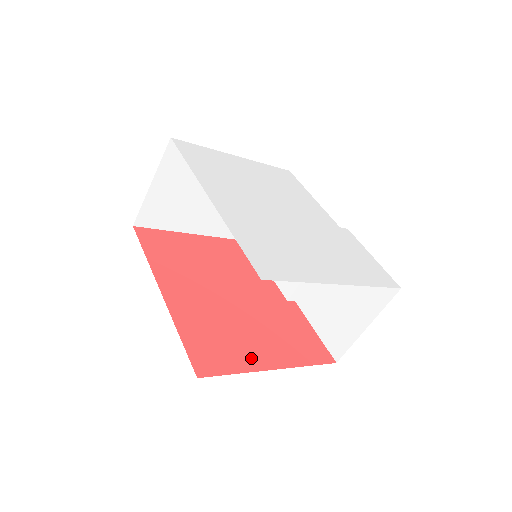
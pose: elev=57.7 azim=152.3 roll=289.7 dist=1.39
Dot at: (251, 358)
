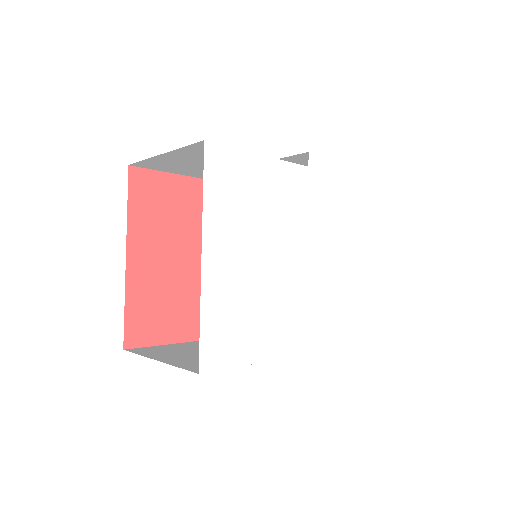
Dot at: occluded
